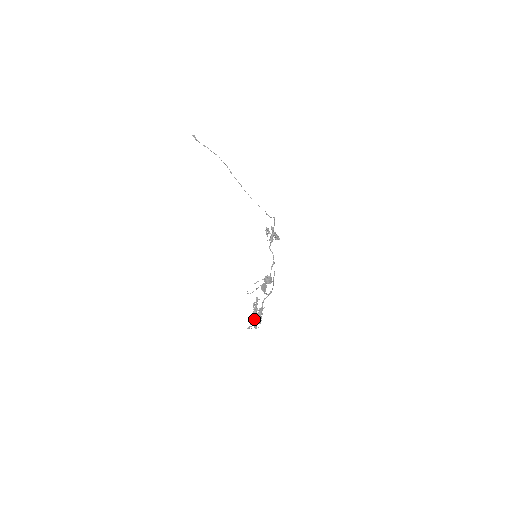
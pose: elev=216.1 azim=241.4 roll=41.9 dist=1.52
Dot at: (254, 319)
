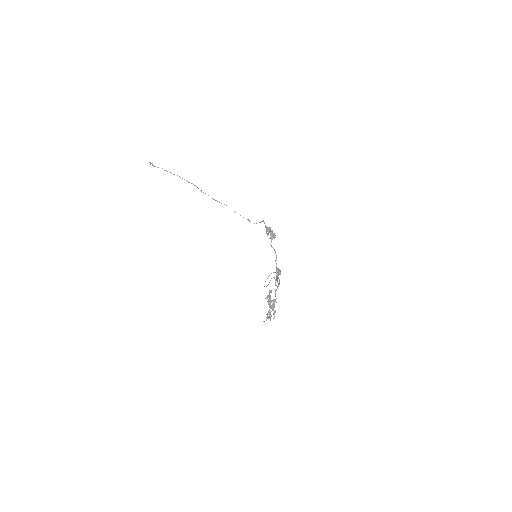
Dot at: (269, 311)
